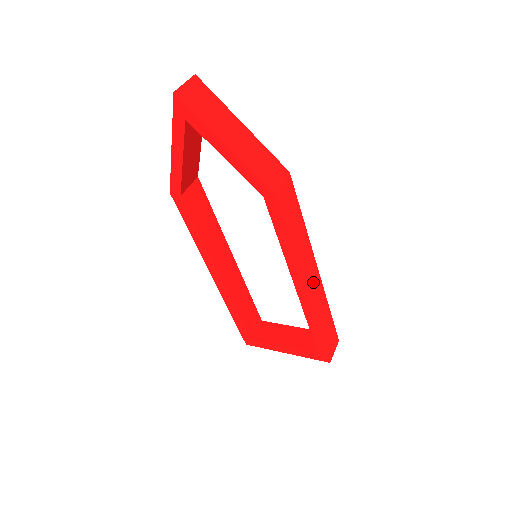
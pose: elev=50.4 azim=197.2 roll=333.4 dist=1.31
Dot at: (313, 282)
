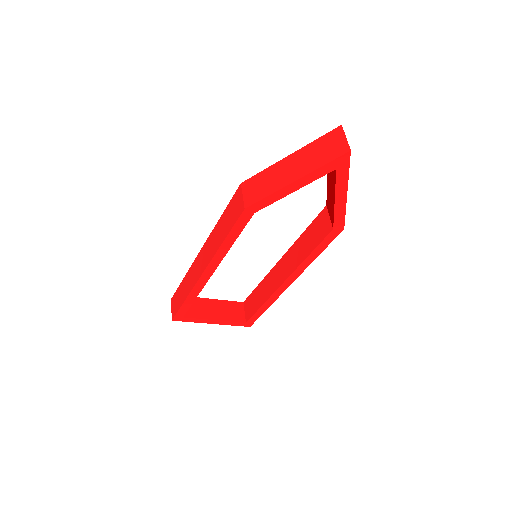
Dot at: occluded
